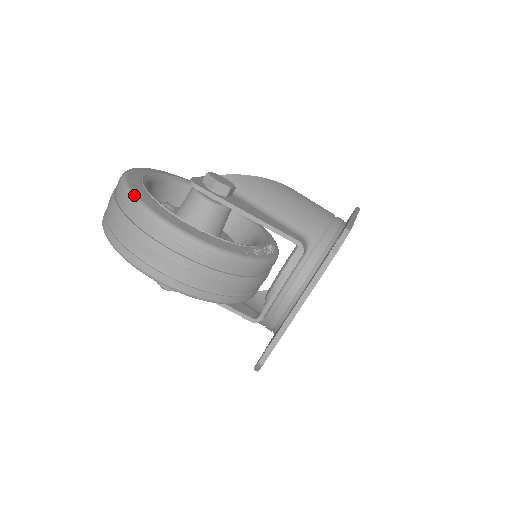
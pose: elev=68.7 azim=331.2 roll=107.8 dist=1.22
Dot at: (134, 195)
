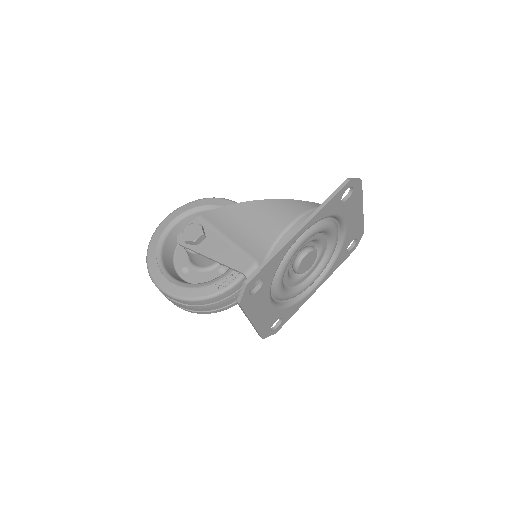
Dot at: (147, 265)
